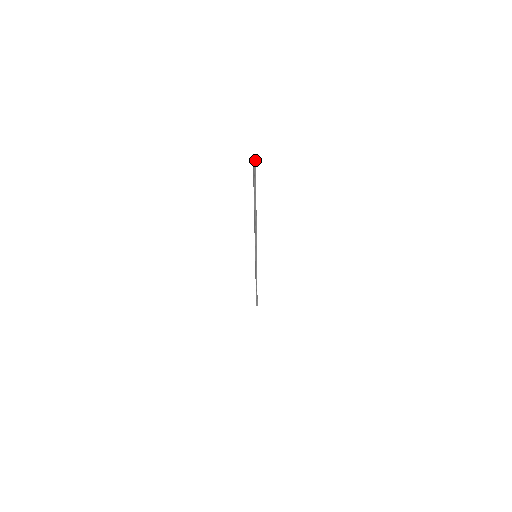
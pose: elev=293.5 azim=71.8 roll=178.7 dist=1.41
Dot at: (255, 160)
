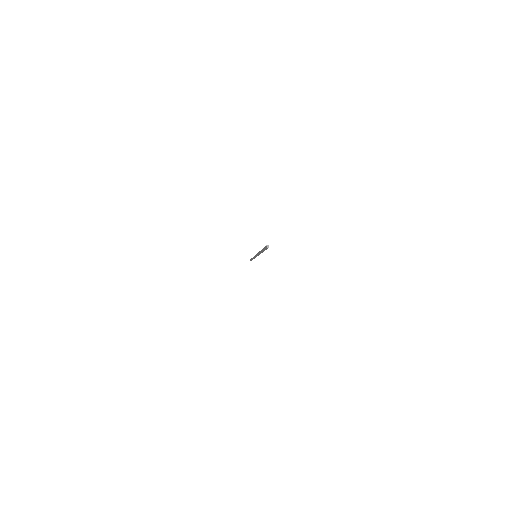
Dot at: (268, 247)
